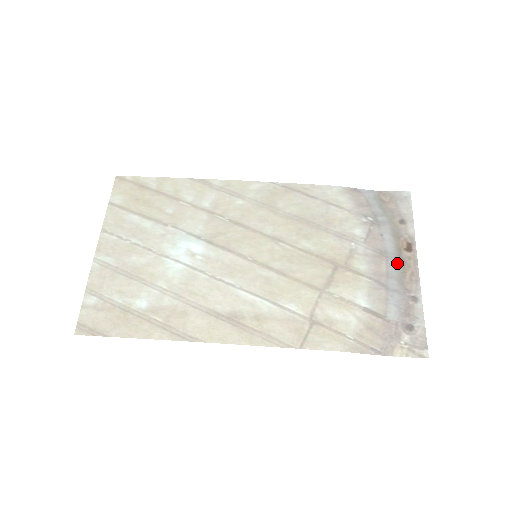
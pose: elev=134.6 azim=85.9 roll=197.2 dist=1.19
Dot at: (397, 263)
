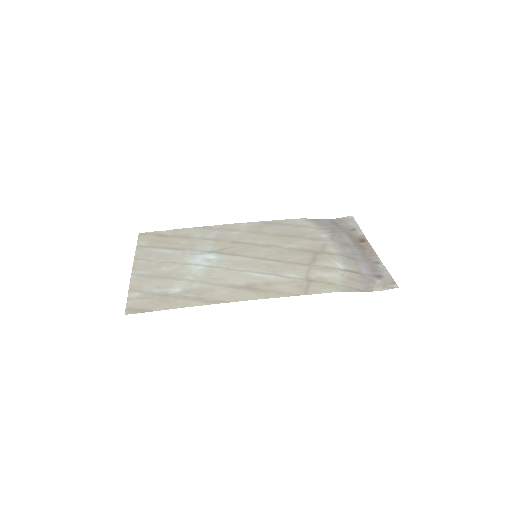
Dot at: (357, 248)
